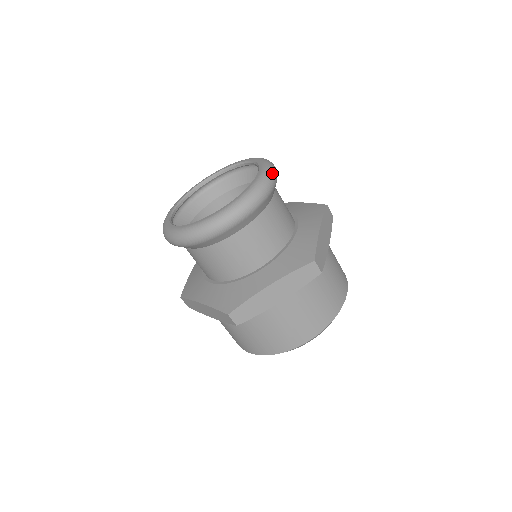
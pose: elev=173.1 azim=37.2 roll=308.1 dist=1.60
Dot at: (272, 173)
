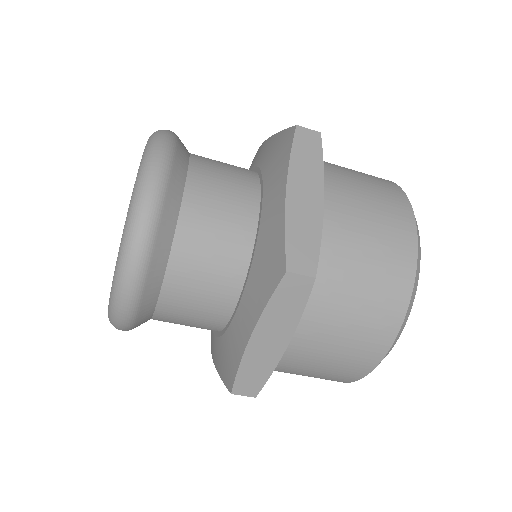
Dot at: (122, 286)
